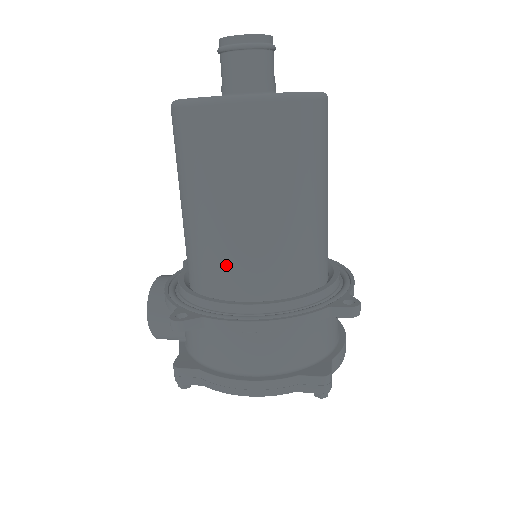
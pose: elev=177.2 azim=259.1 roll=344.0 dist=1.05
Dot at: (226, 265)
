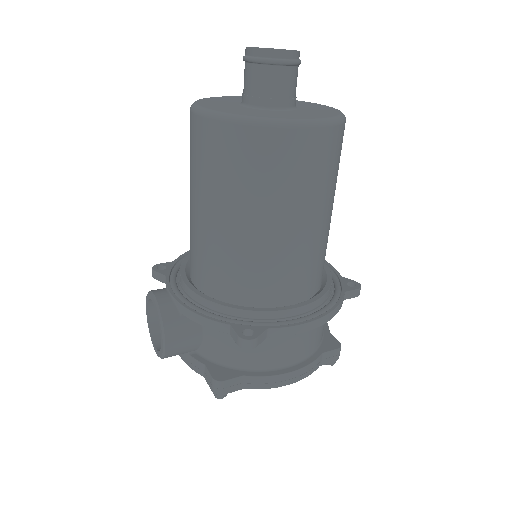
Dot at: (278, 275)
